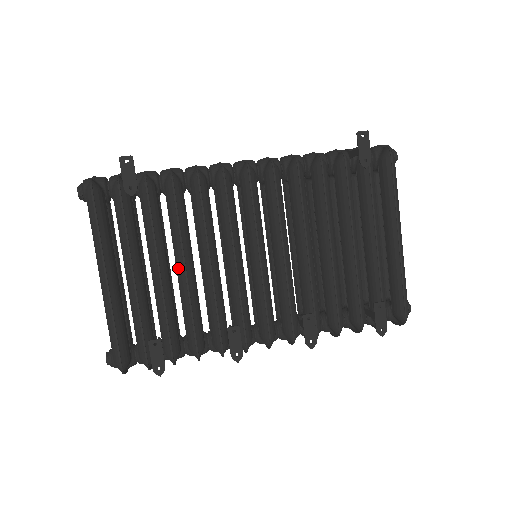
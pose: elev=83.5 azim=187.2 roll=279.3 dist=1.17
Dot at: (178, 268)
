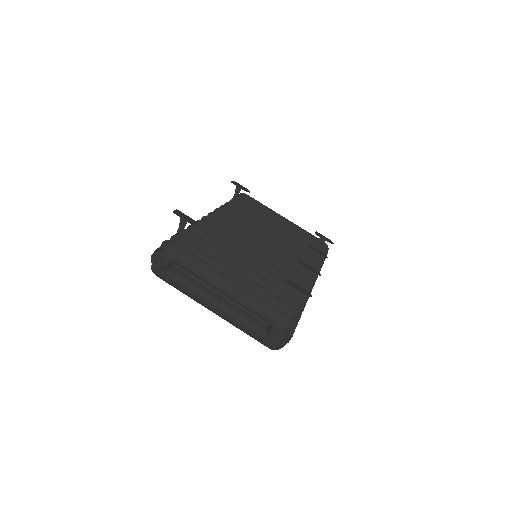
Dot at: (245, 264)
